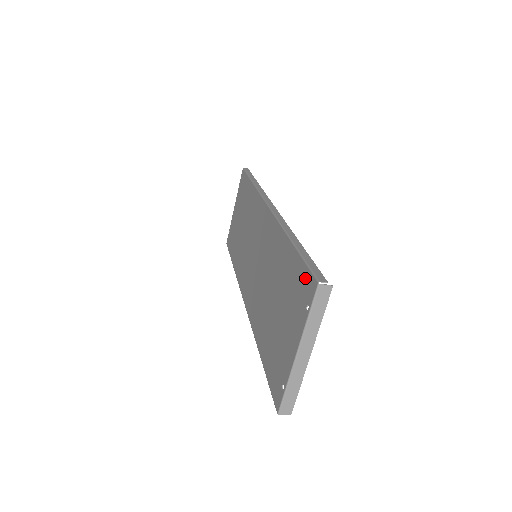
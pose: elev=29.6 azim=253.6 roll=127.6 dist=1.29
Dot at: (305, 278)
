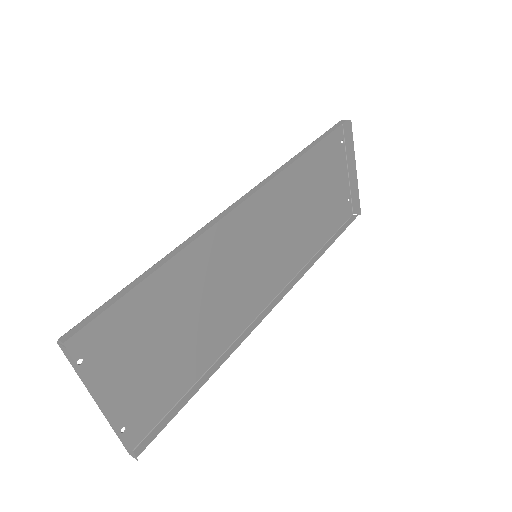
Dot at: (94, 325)
